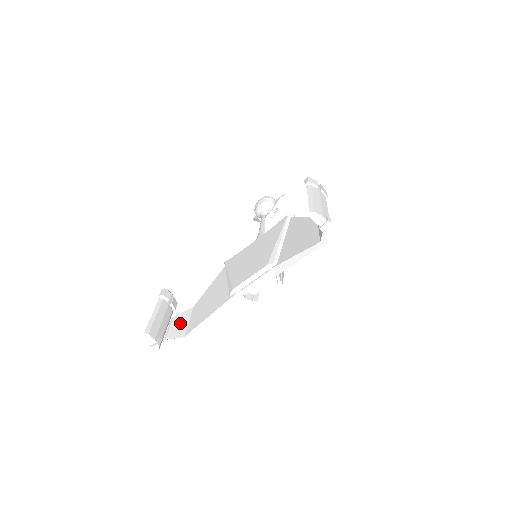
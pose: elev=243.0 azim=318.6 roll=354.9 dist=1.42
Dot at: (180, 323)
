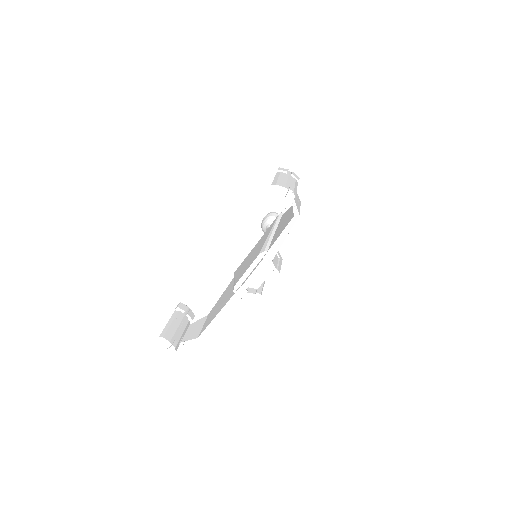
Dot at: (195, 328)
